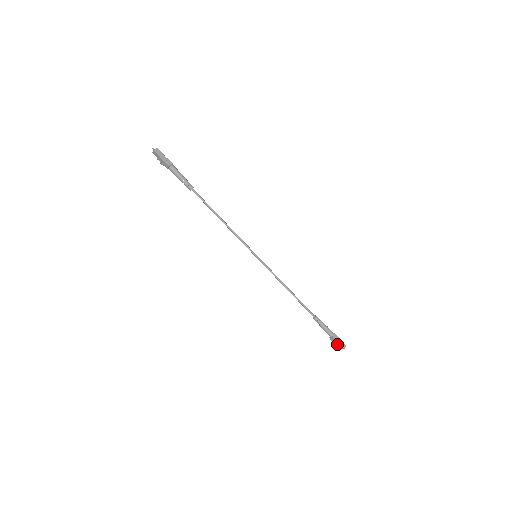
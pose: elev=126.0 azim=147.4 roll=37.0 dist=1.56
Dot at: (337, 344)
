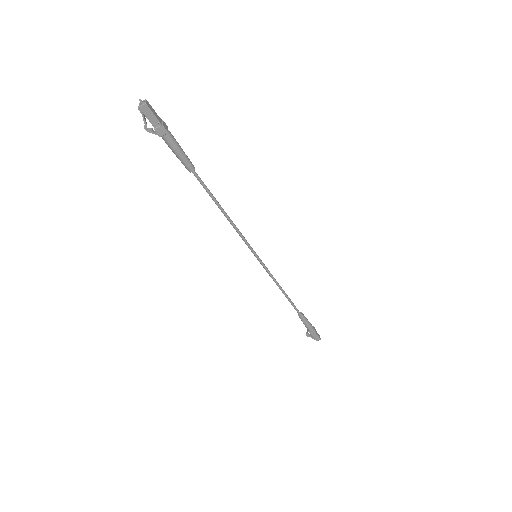
Dot at: (314, 337)
